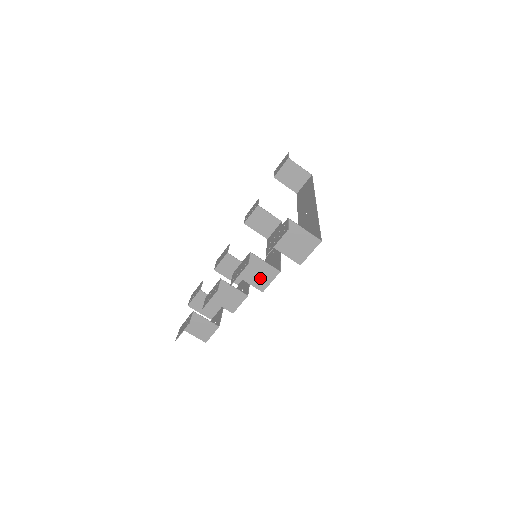
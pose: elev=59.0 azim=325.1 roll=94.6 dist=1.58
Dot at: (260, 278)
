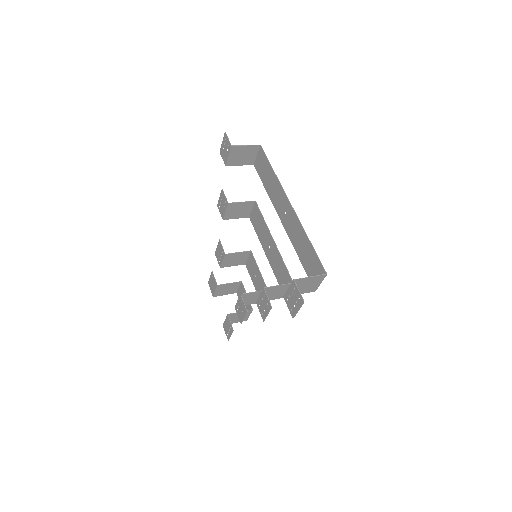
Dot at: (279, 293)
